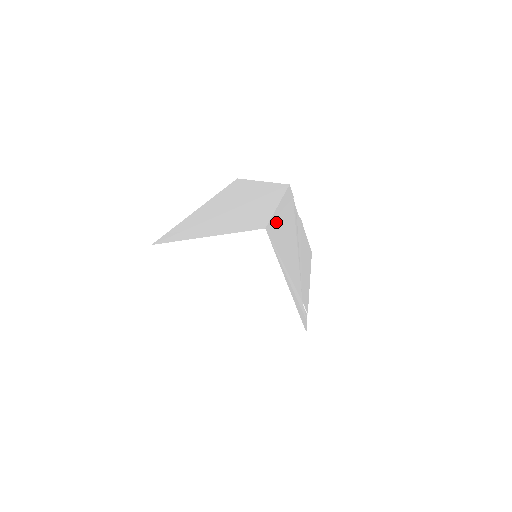
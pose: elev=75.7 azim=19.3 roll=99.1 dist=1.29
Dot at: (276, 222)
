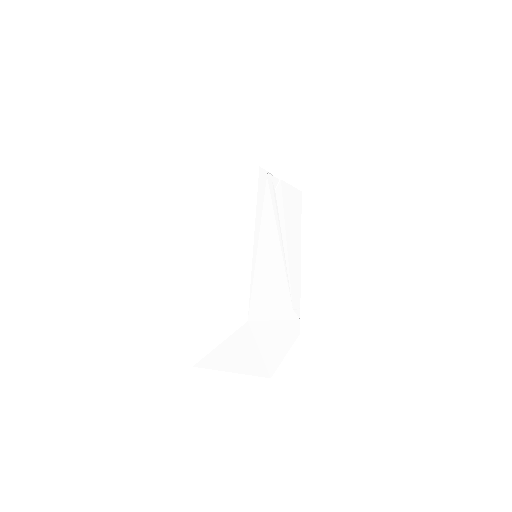
Dot at: (255, 282)
